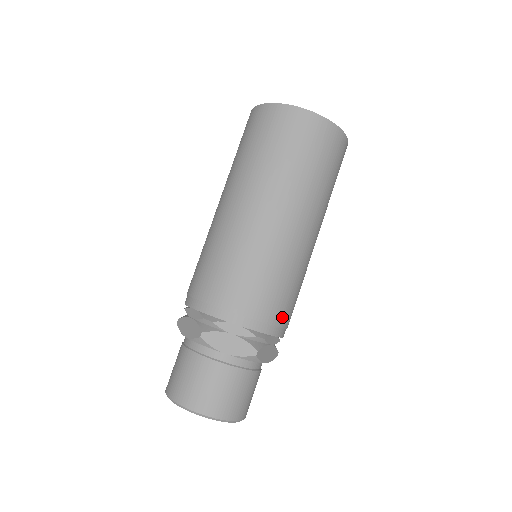
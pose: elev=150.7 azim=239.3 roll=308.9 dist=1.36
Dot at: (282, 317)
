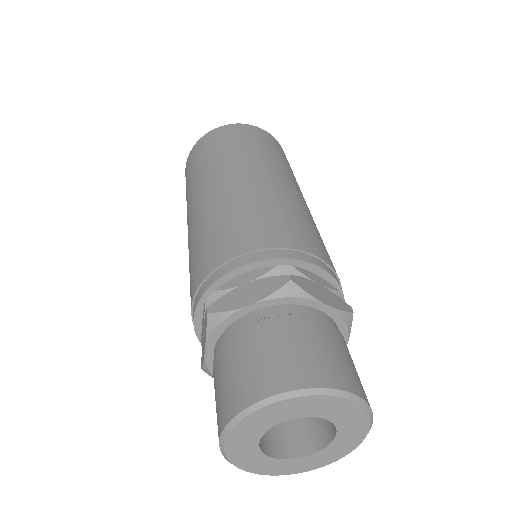
Dot at: occluded
